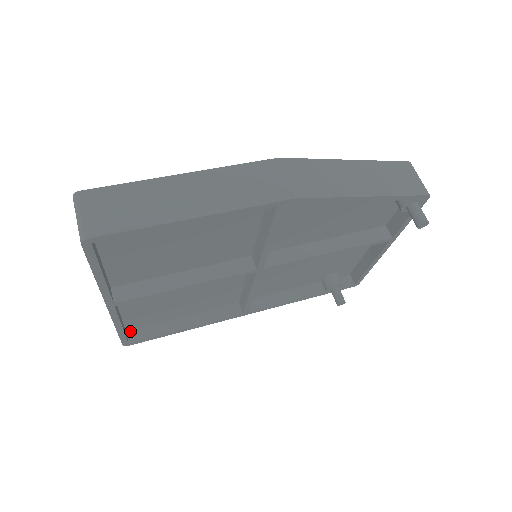
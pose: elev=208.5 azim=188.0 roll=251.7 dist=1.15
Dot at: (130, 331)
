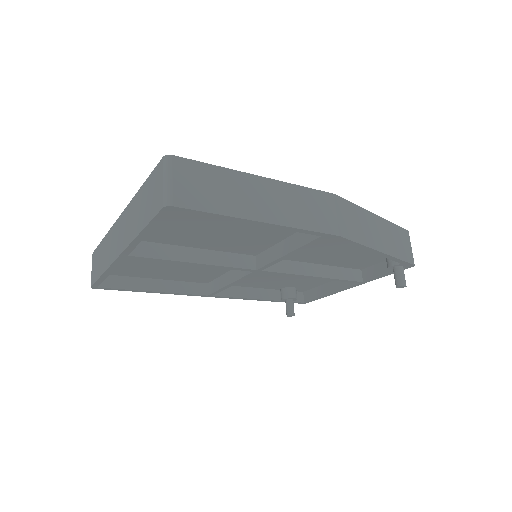
Dot at: occluded
